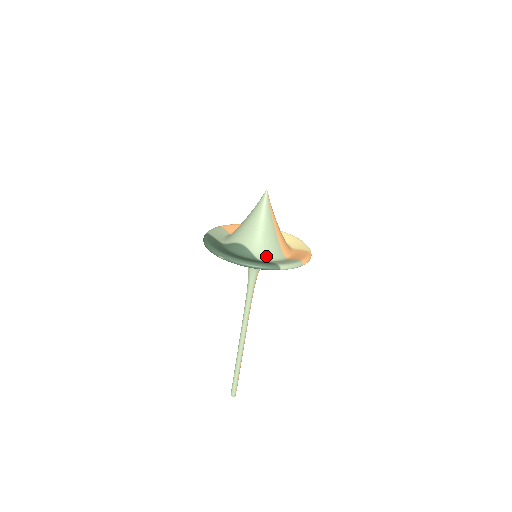
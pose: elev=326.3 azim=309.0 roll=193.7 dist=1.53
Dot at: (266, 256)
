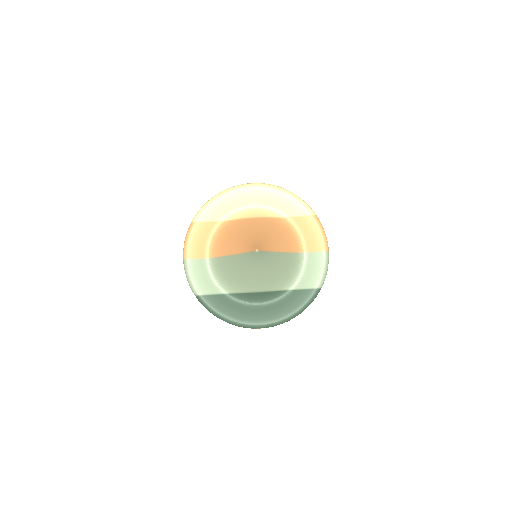
Dot at: (291, 279)
